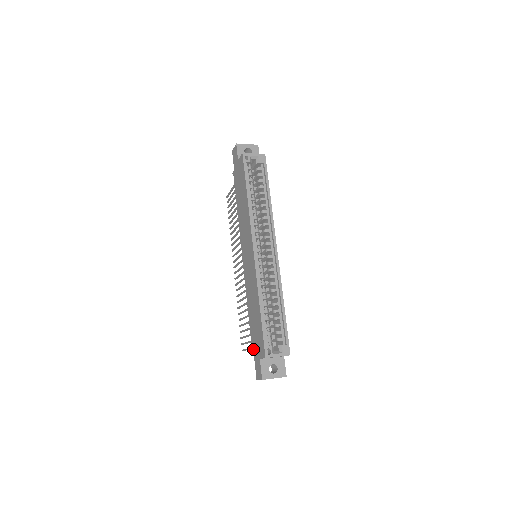
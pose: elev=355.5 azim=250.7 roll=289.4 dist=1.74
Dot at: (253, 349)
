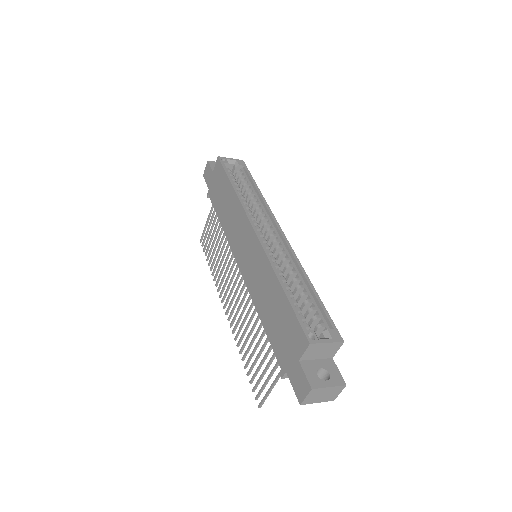
Dot at: (282, 362)
